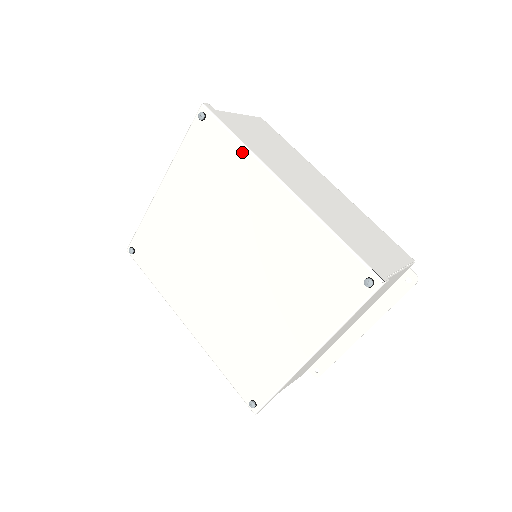
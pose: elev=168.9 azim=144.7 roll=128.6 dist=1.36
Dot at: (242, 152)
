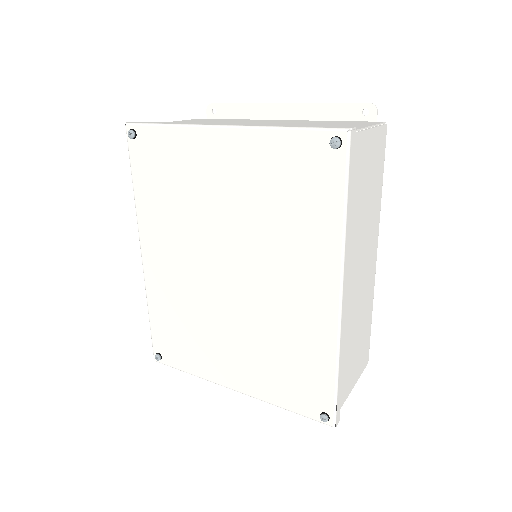
Dot at: (336, 228)
